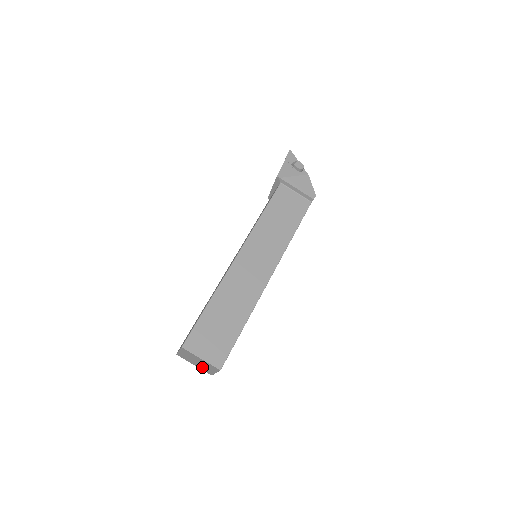
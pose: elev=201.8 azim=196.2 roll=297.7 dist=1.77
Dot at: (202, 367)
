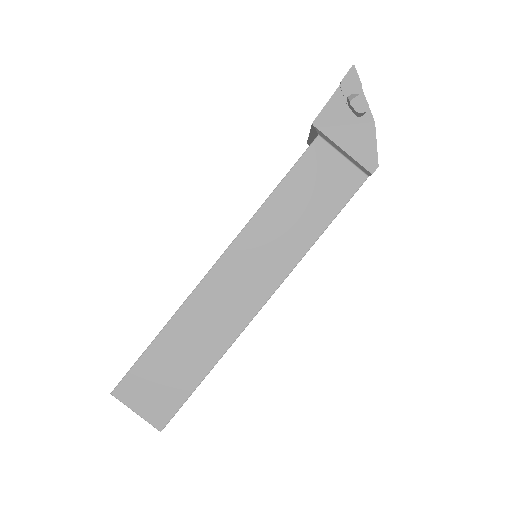
Dot at: occluded
